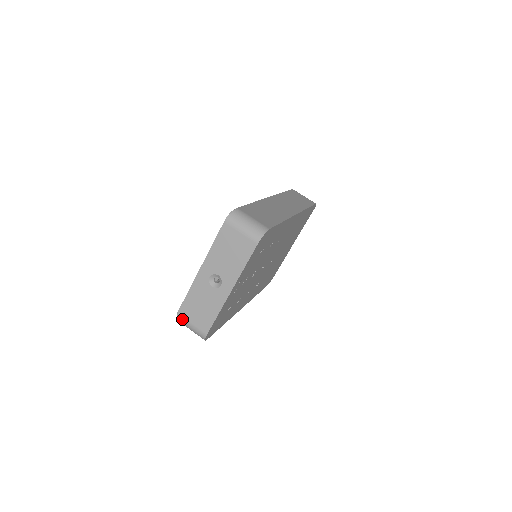
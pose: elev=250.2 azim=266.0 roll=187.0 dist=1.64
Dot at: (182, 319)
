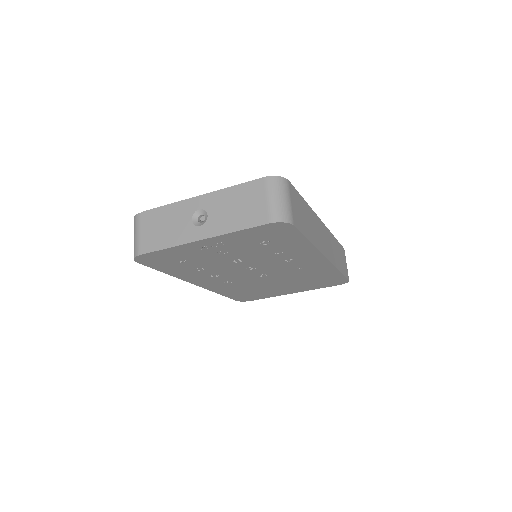
Dot at: (138, 220)
